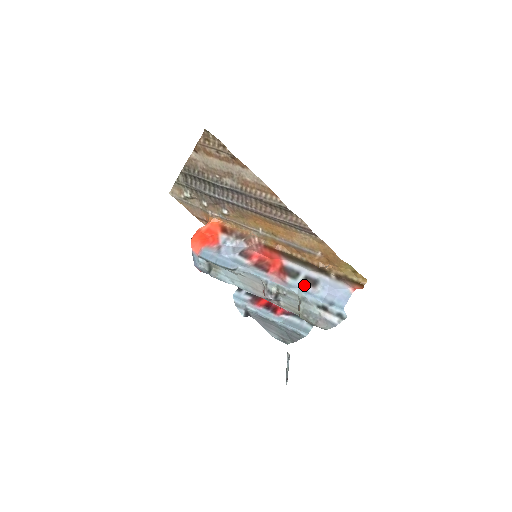
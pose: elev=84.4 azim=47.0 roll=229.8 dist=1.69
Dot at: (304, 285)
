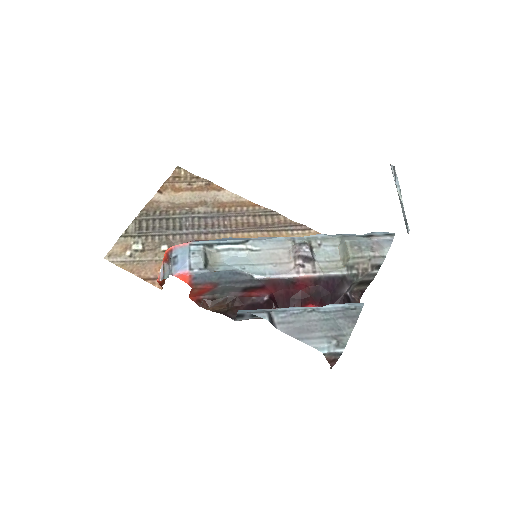
Dot at: occluded
